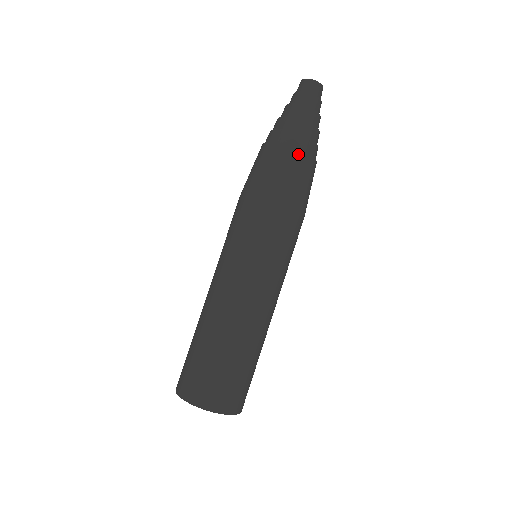
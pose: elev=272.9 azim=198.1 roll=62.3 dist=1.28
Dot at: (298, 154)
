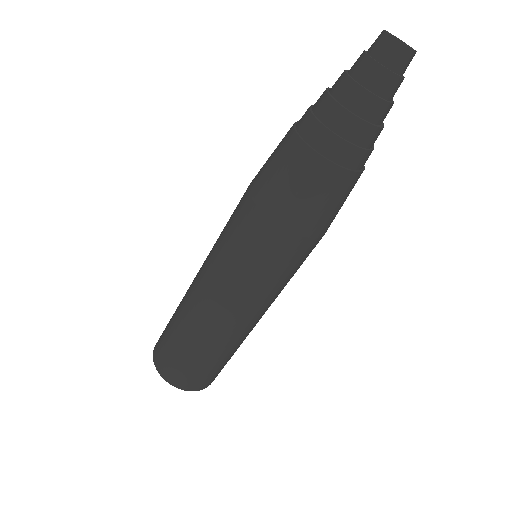
Dot at: (316, 162)
